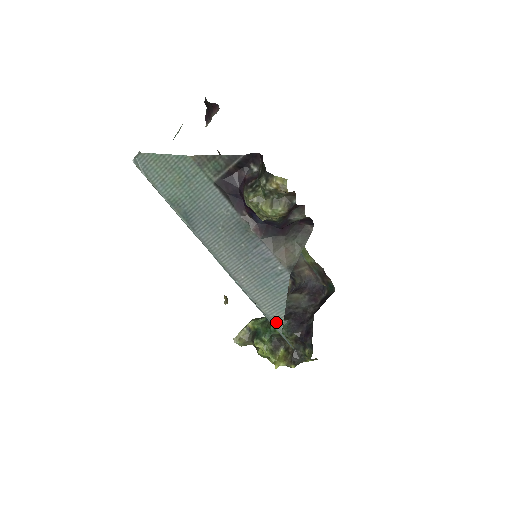
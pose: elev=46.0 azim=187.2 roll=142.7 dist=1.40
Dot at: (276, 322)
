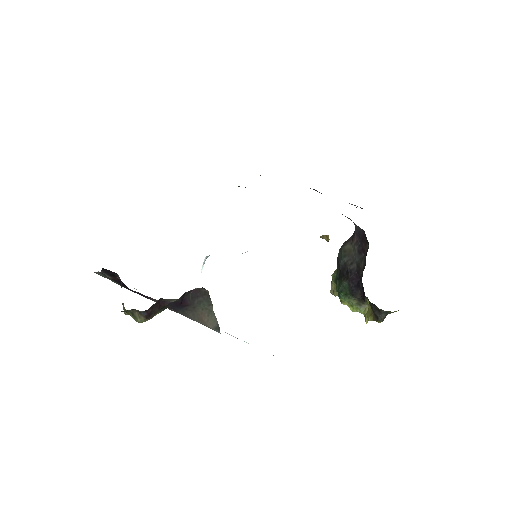
Dot at: occluded
